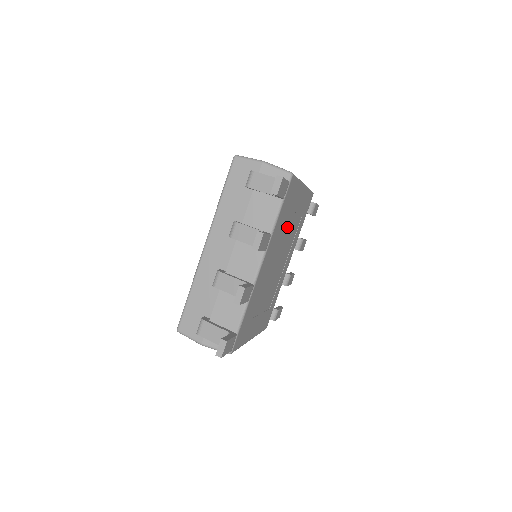
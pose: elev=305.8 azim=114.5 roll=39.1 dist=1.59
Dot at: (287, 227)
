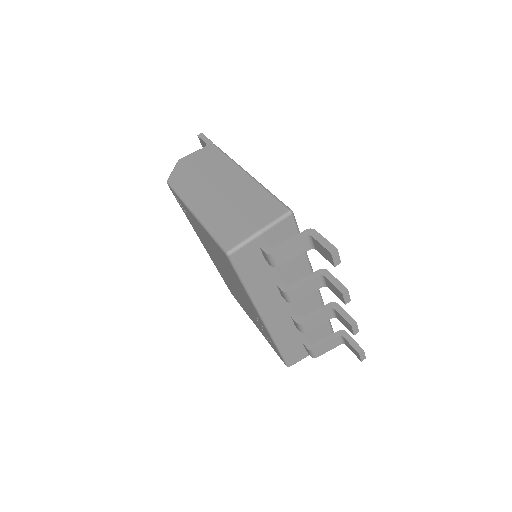
Dot at: occluded
